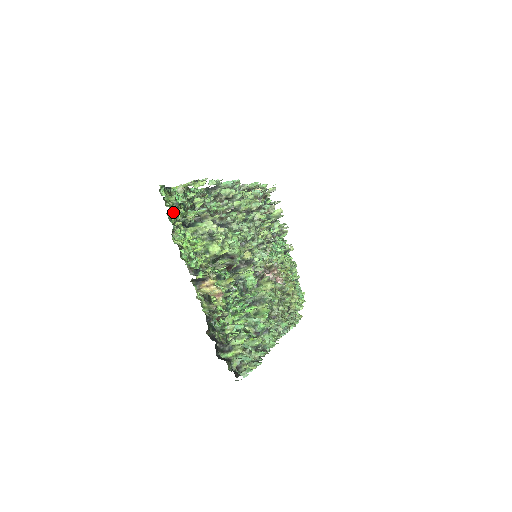
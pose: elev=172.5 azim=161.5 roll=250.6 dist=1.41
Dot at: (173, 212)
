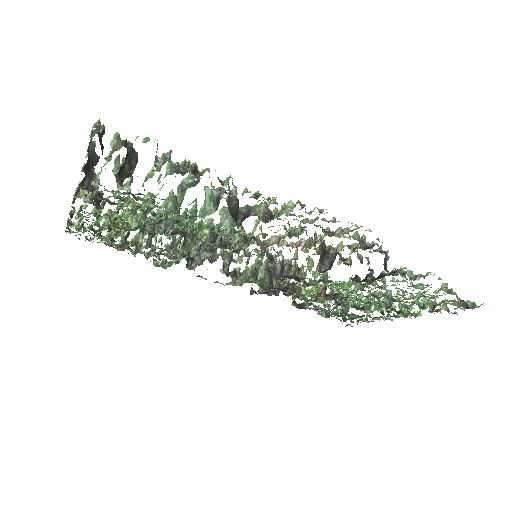
Dot at: occluded
